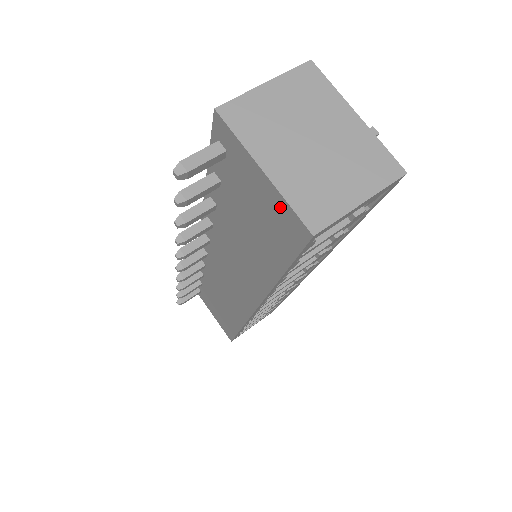
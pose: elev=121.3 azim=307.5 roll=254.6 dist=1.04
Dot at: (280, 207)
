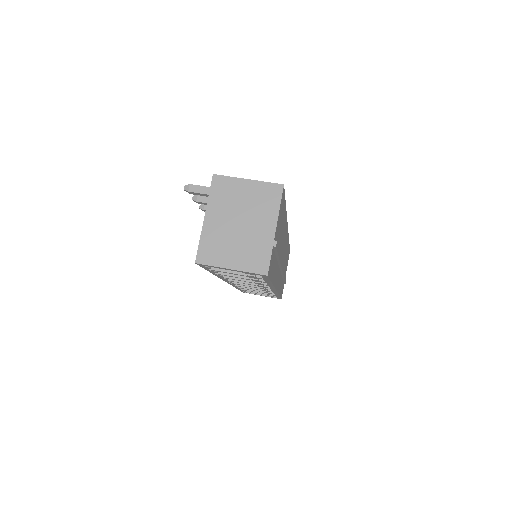
Dot at: occluded
